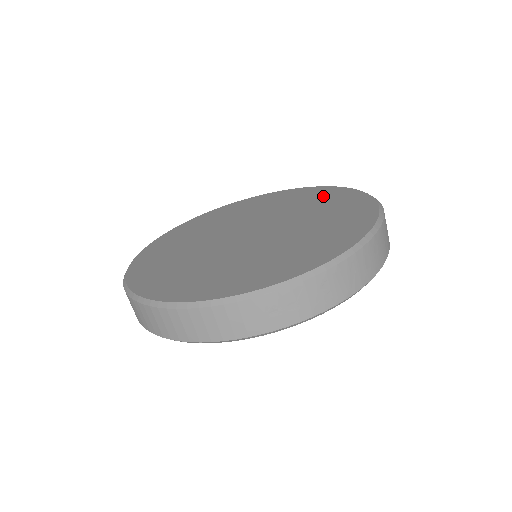
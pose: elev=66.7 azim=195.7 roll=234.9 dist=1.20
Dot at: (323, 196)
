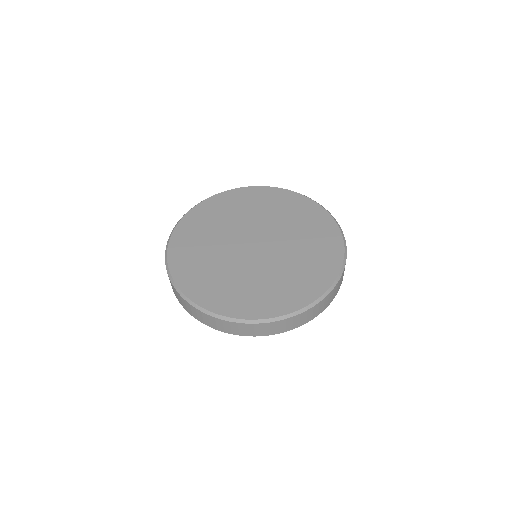
Dot at: (271, 199)
